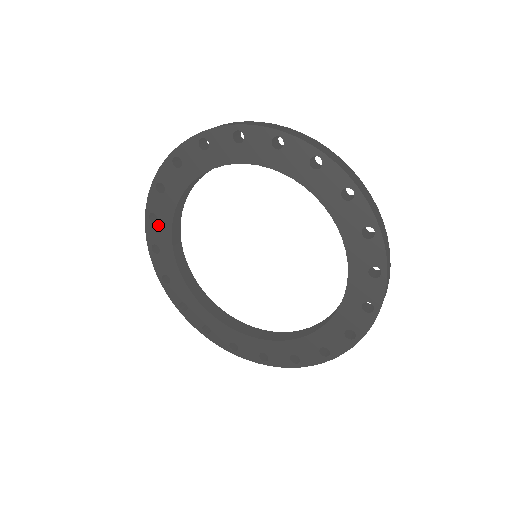
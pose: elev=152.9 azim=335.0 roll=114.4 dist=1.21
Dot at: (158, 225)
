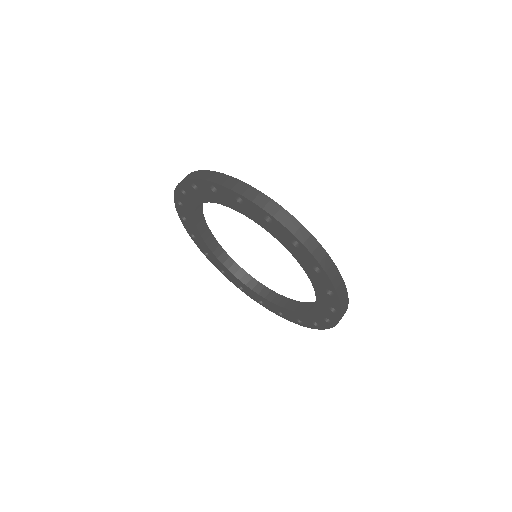
Dot at: (212, 192)
